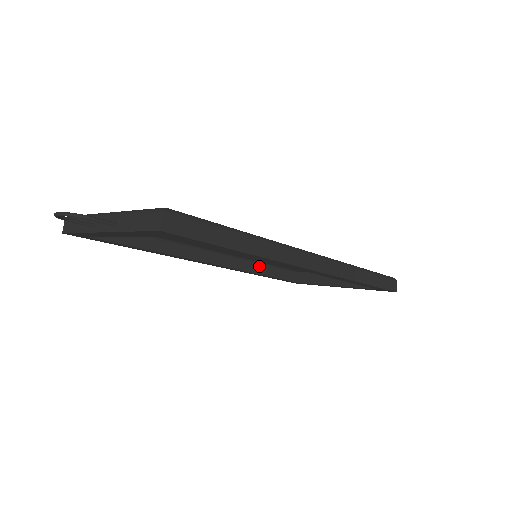
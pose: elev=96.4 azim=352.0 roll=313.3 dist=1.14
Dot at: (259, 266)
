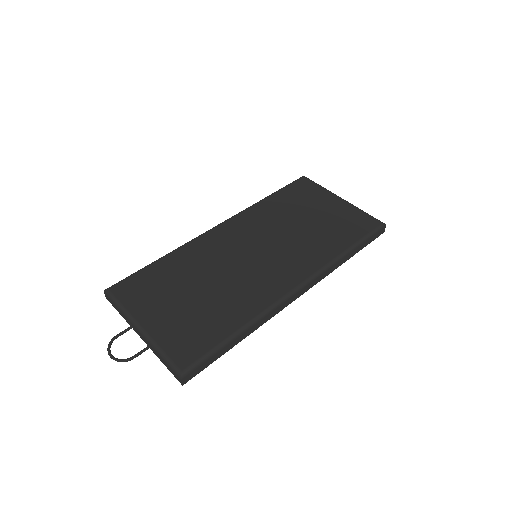
Dot at: occluded
